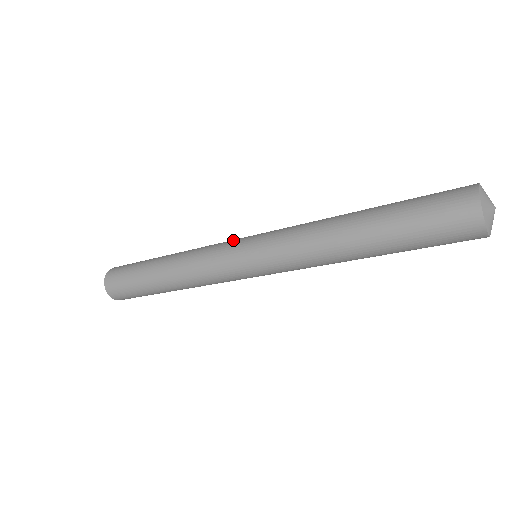
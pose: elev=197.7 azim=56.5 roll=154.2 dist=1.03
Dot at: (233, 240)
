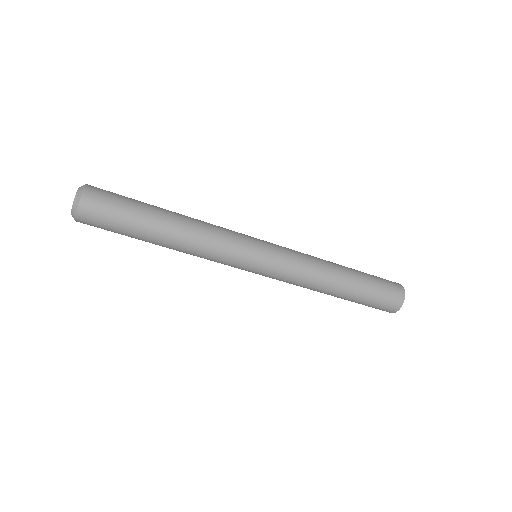
Dot at: (248, 238)
